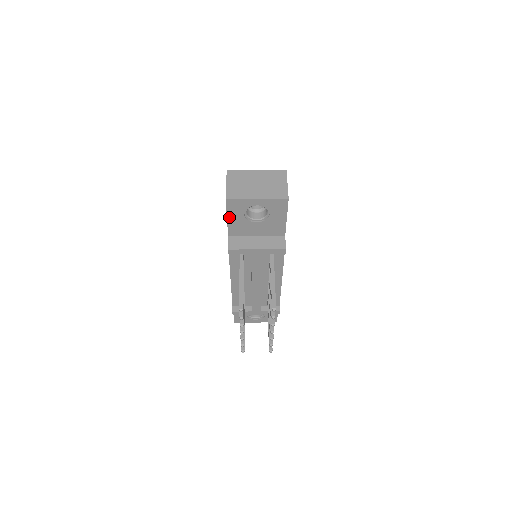
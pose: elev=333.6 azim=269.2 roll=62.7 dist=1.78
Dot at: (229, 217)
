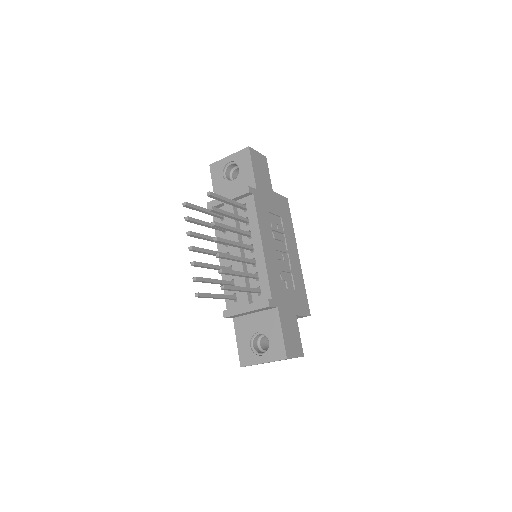
Dot at: (214, 183)
